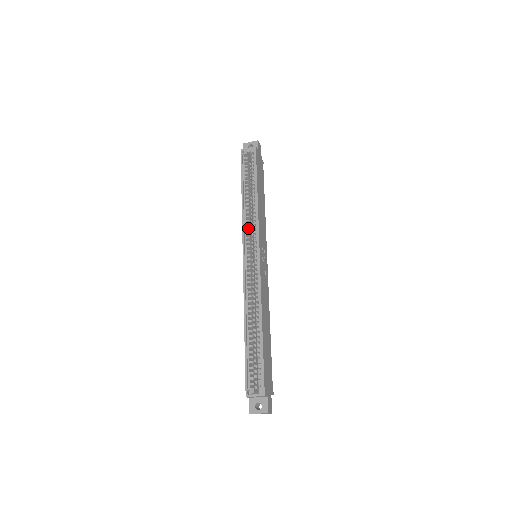
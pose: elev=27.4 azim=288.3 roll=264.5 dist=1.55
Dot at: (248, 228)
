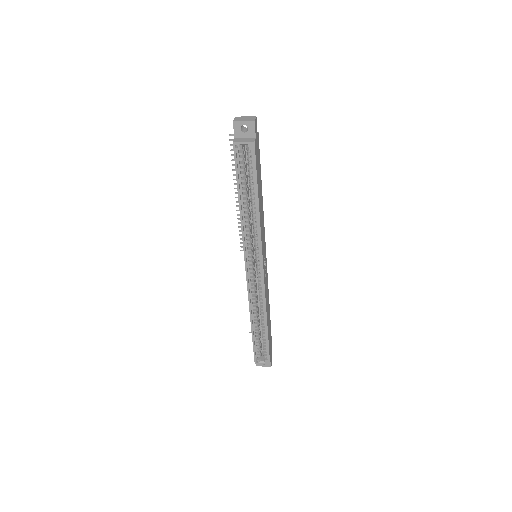
Dot at: (249, 241)
